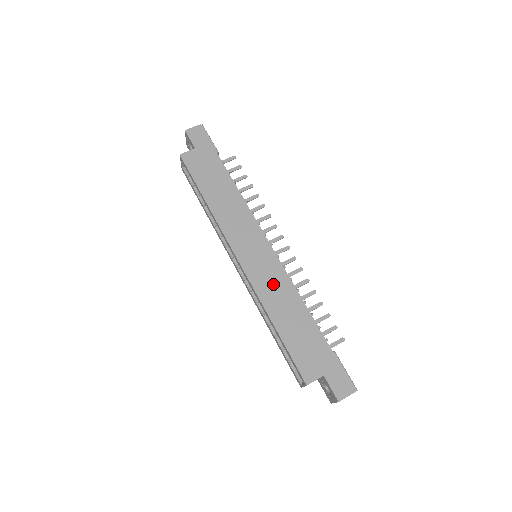
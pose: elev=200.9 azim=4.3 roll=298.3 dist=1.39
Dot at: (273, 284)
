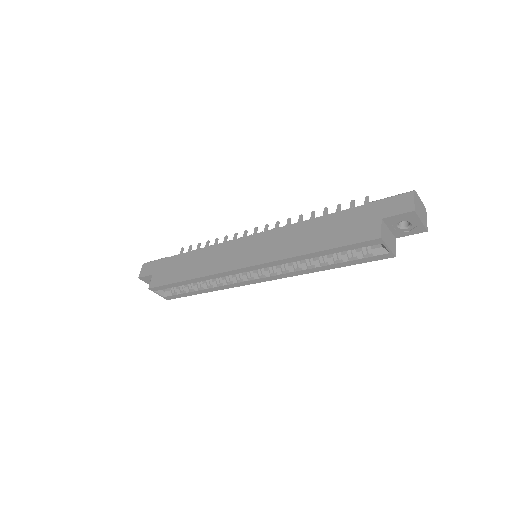
Dot at: (279, 243)
